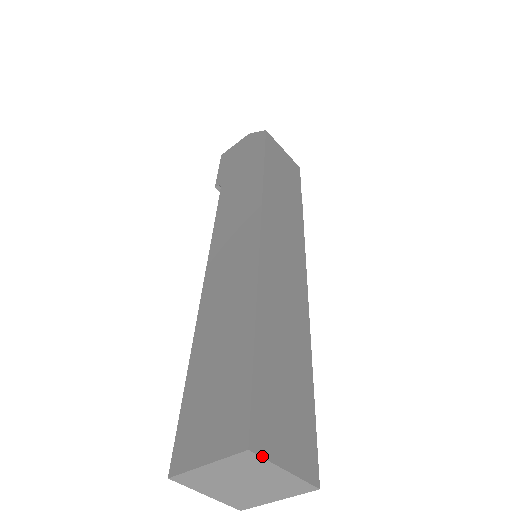
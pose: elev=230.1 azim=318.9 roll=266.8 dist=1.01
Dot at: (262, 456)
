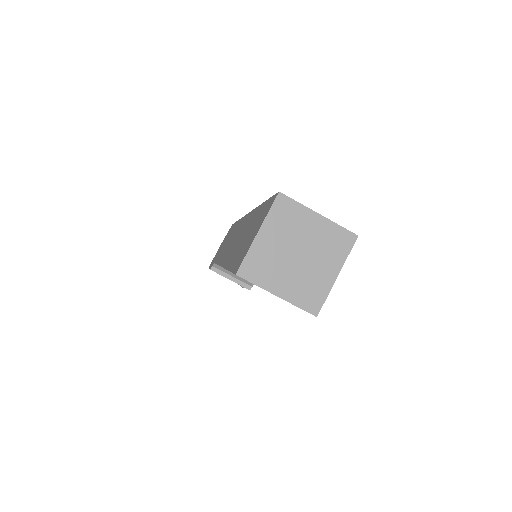
Dot at: (293, 199)
